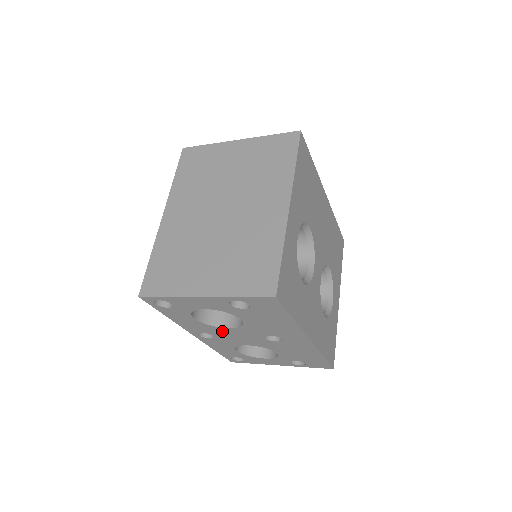
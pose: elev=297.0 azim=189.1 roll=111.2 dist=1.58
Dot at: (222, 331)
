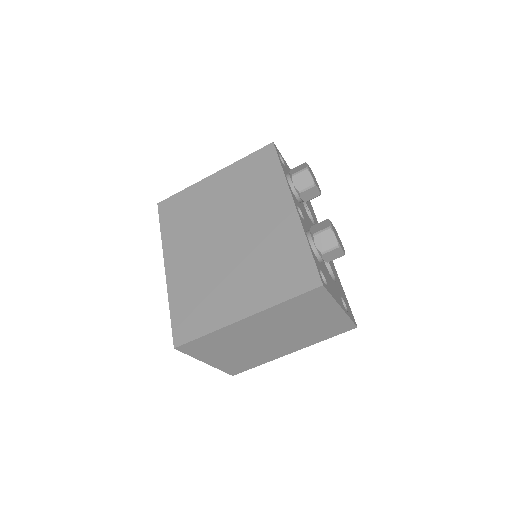
Dot at: occluded
